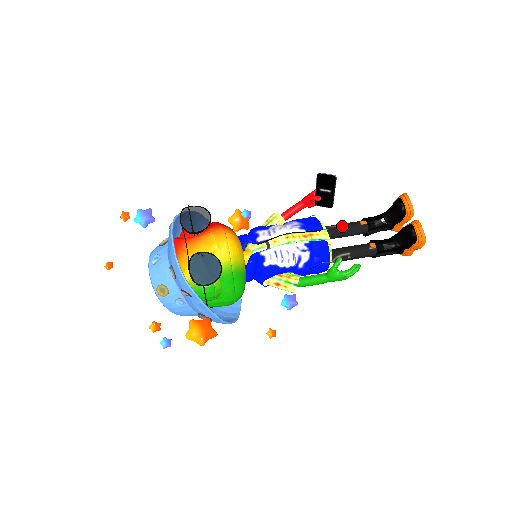
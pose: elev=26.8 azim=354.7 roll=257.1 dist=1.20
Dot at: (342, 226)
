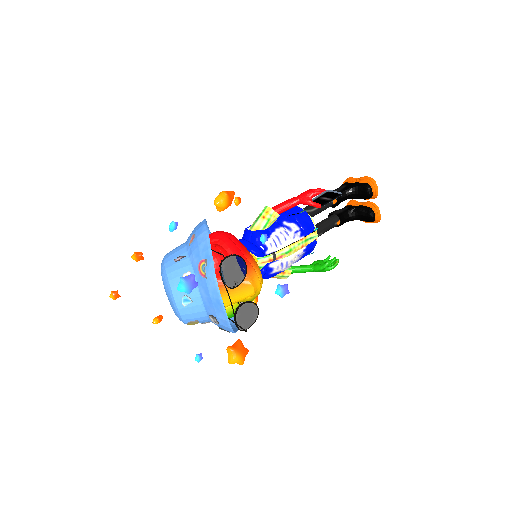
Dot at: (319, 208)
